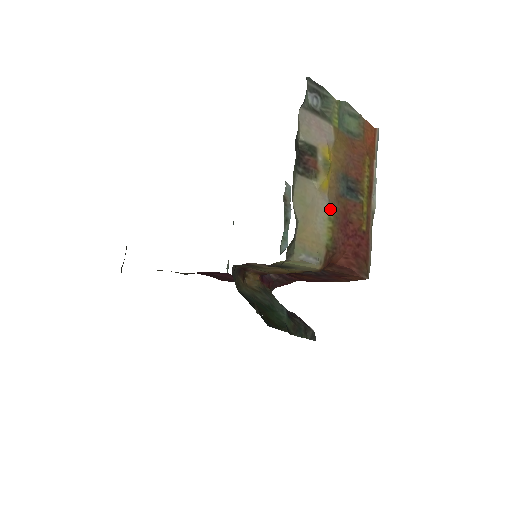
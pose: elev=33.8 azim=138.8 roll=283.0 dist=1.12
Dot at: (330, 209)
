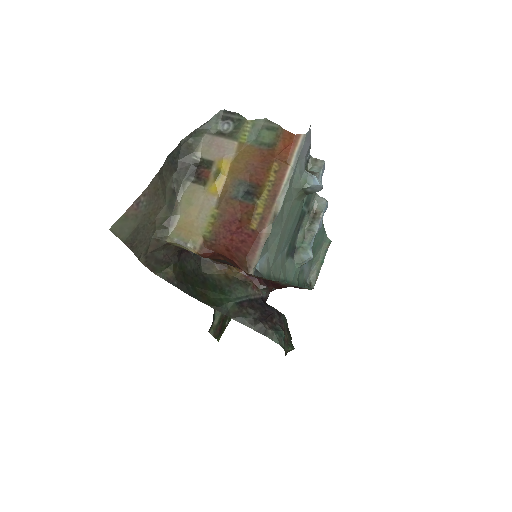
Dot at: (215, 208)
